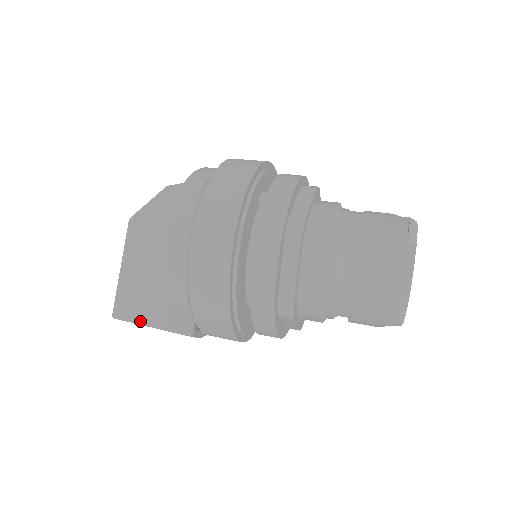
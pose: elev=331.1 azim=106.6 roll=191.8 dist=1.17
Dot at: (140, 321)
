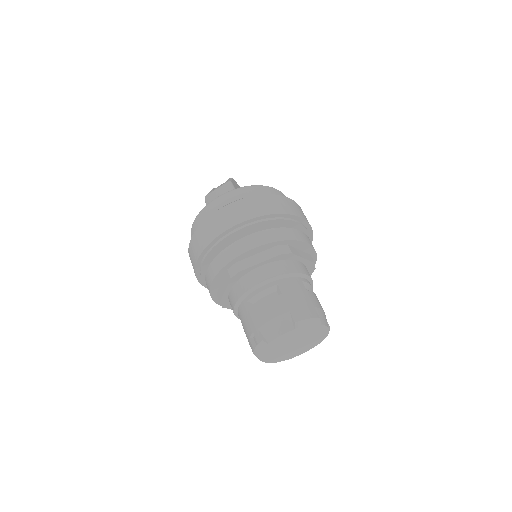
Dot at: occluded
